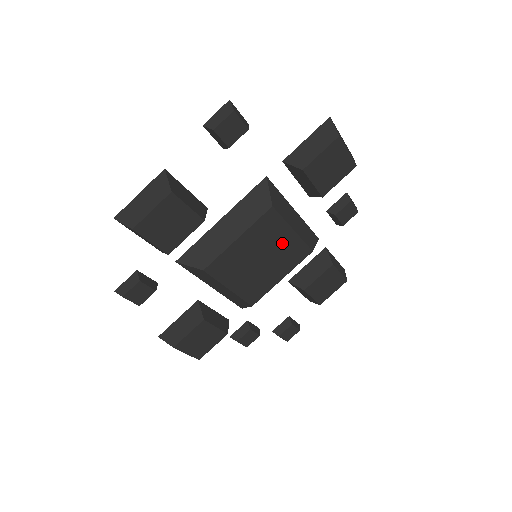
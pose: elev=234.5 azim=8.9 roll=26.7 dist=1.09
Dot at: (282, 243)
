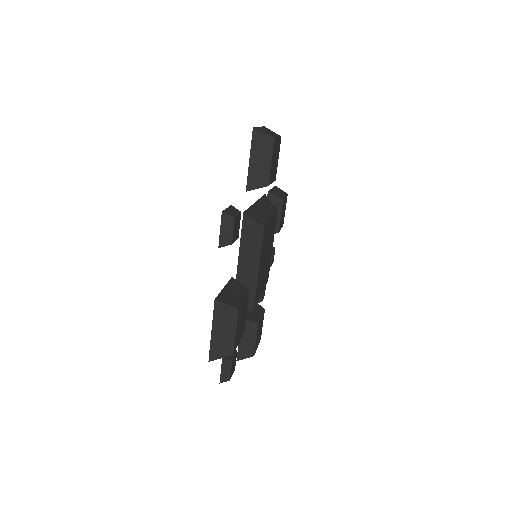
Dot at: (269, 233)
